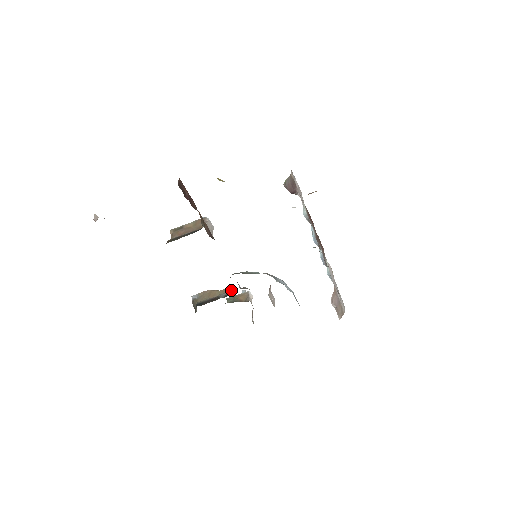
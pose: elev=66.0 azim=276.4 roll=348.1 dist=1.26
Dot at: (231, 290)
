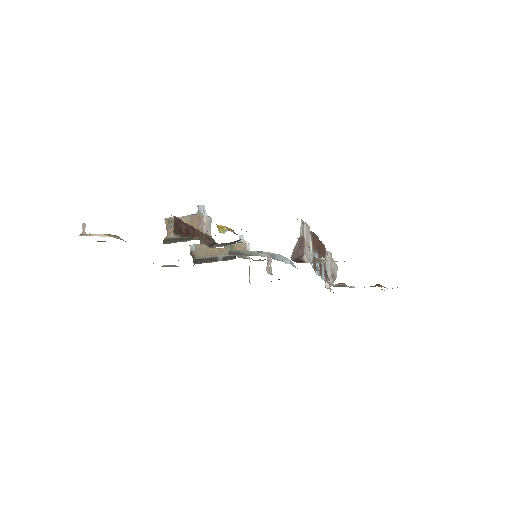
Dot at: occluded
